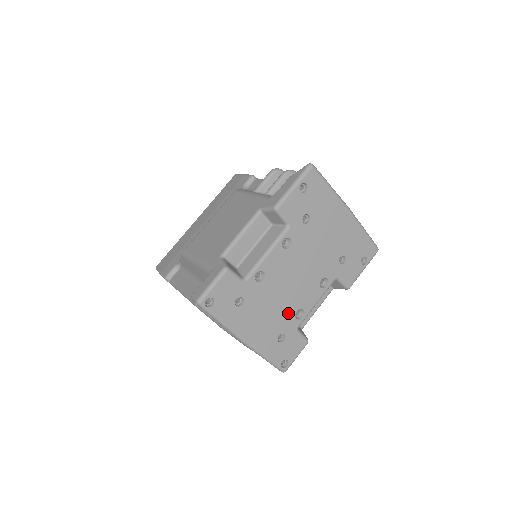
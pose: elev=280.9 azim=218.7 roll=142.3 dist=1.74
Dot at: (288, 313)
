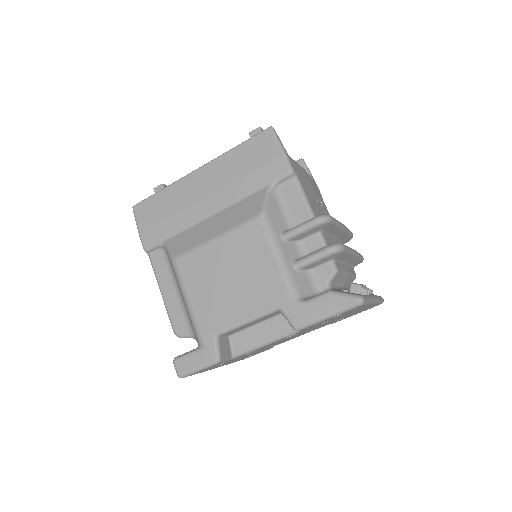
Dot at: occluded
